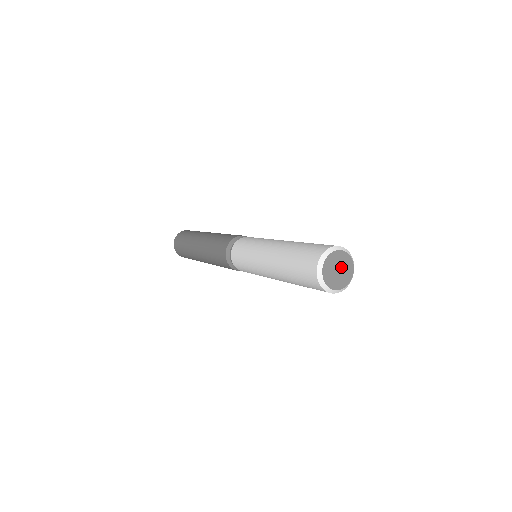
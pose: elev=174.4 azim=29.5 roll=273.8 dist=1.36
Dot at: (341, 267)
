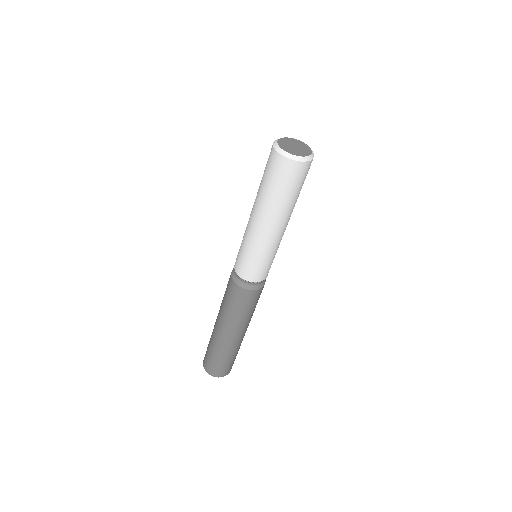
Dot at: (297, 146)
